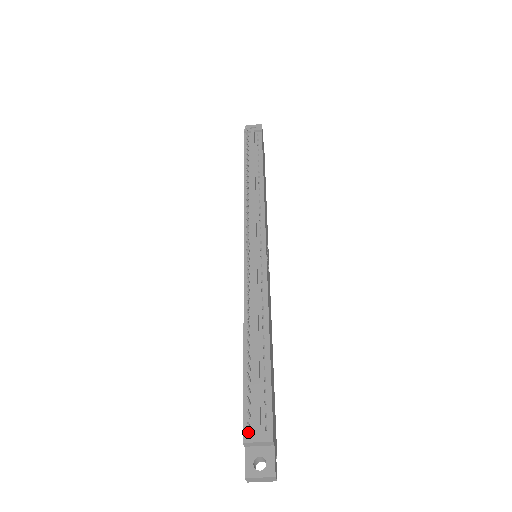
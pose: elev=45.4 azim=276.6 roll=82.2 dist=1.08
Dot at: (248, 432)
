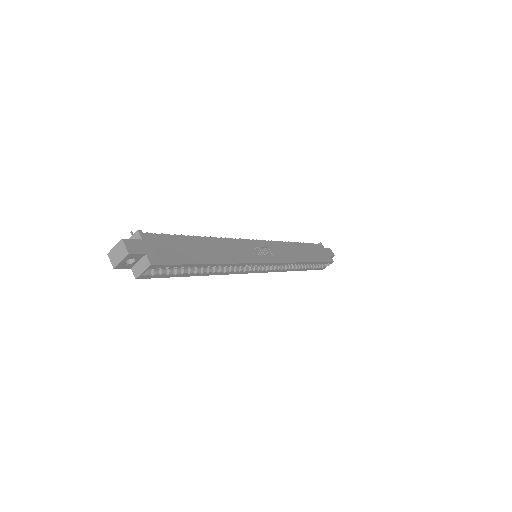
Dot at: occluded
